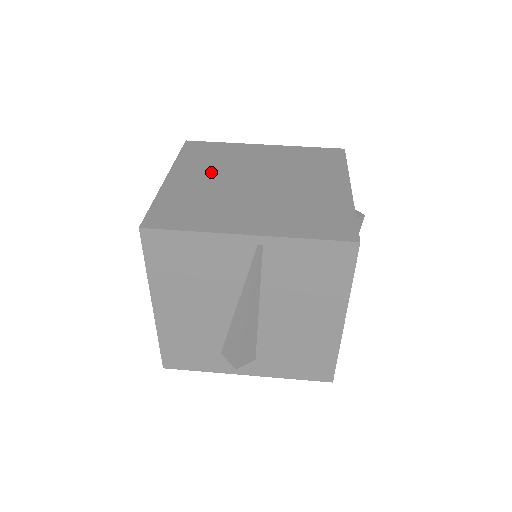
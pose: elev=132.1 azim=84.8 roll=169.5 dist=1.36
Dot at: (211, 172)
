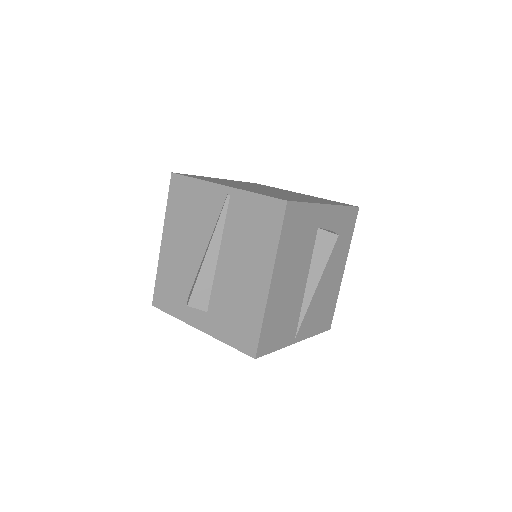
Dot at: (248, 184)
